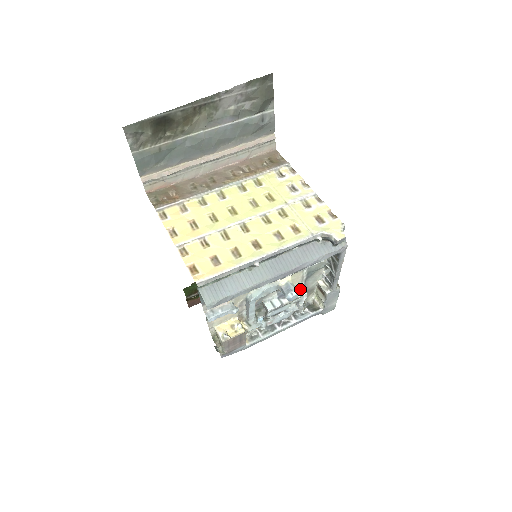
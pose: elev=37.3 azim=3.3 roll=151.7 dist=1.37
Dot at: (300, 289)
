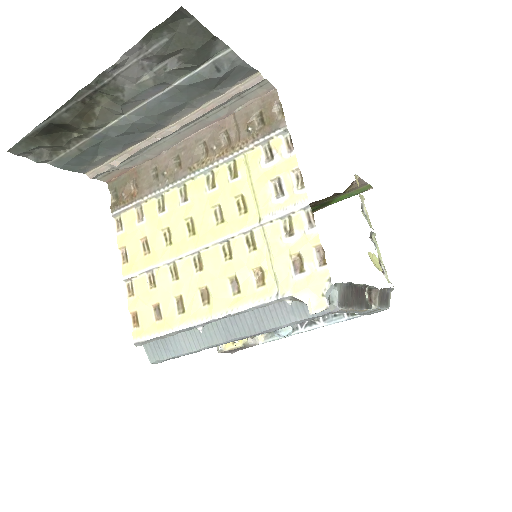
Dot at: occluded
